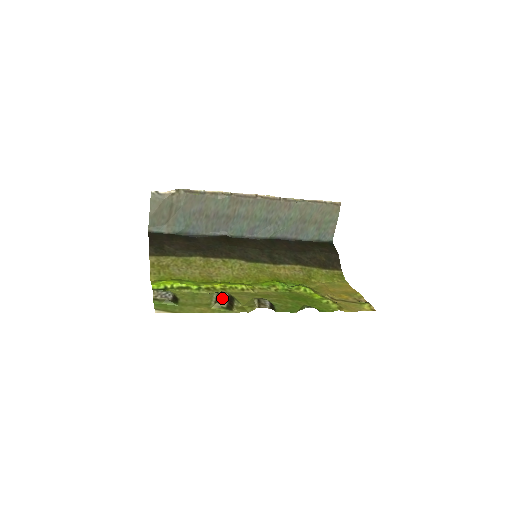
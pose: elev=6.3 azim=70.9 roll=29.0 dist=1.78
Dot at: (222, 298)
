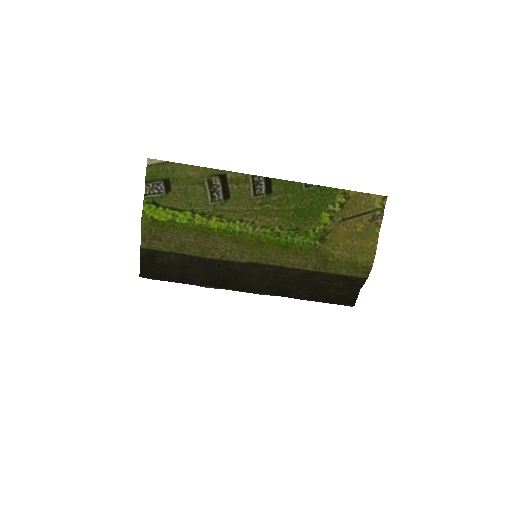
Dot at: (215, 188)
